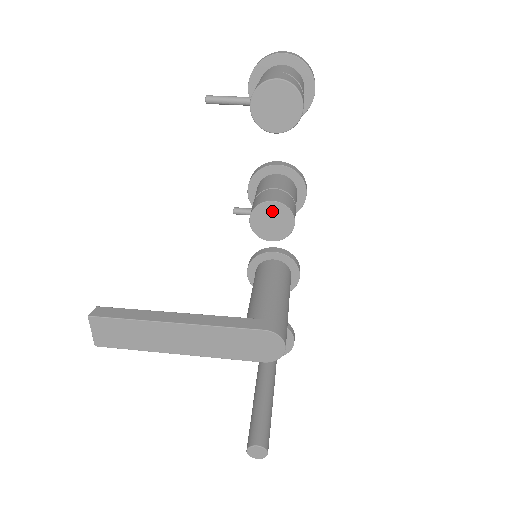
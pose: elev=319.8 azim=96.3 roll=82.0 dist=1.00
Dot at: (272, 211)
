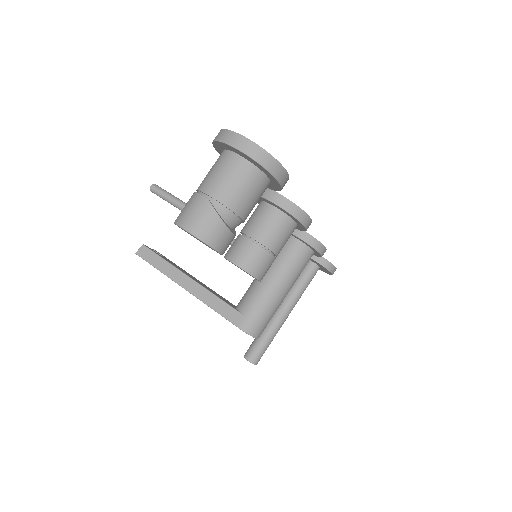
Dot at: occluded
